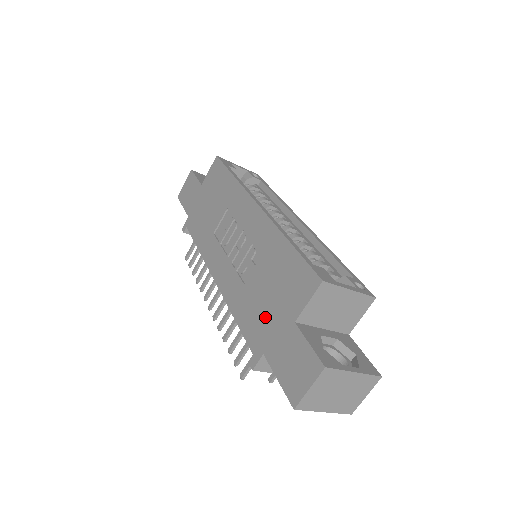
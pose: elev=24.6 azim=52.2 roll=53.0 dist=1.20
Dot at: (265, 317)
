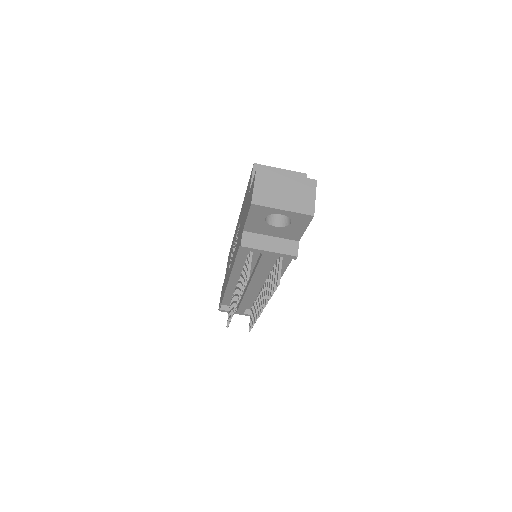
Dot at: (242, 223)
